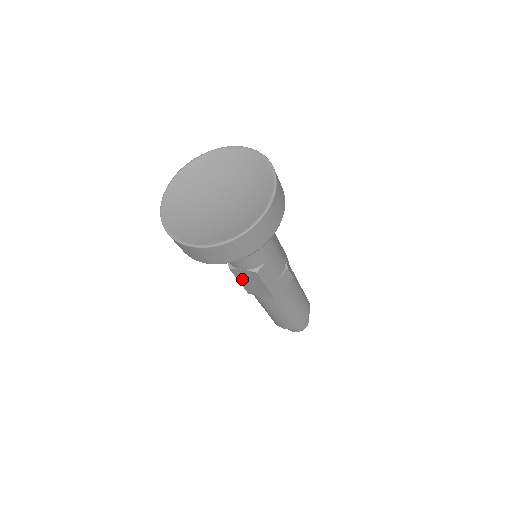
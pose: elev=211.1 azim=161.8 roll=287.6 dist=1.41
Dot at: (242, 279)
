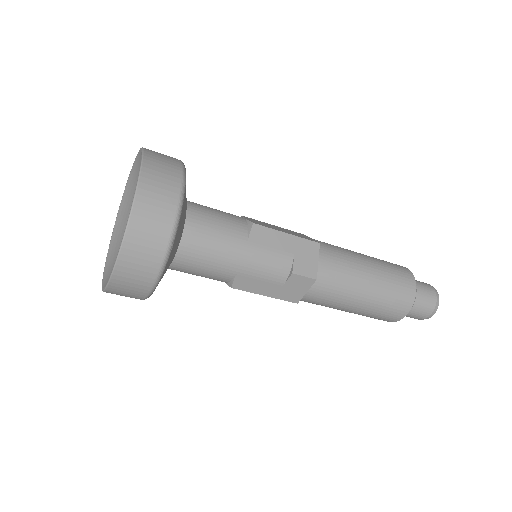
Dot at: occluded
